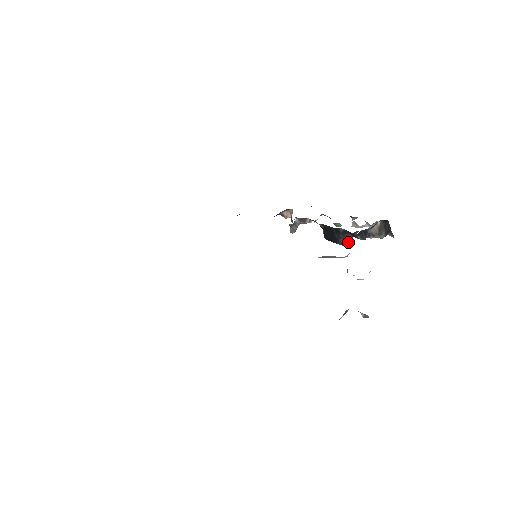
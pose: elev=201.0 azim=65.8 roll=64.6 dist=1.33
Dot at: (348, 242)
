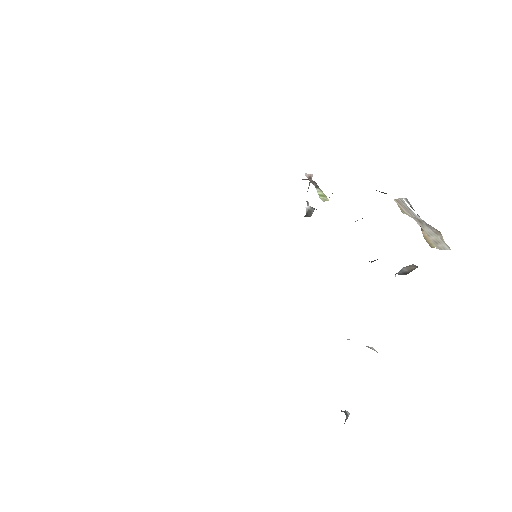
Dot at: occluded
